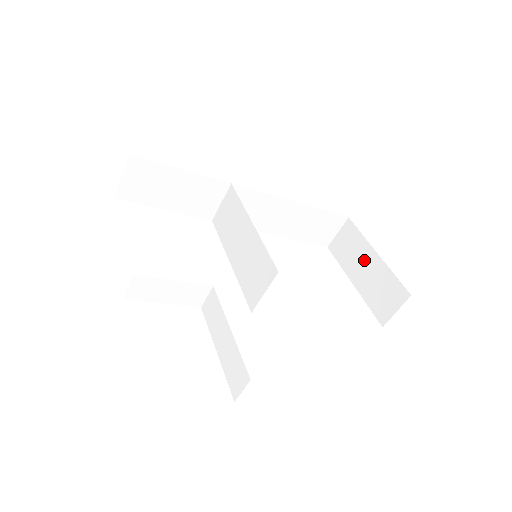
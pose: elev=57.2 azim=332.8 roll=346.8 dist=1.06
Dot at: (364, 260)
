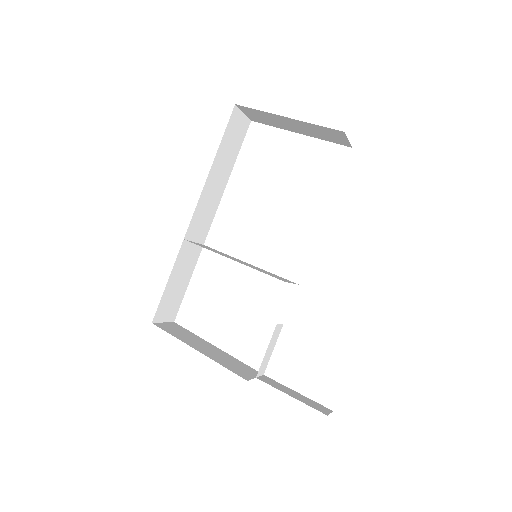
Dot at: (286, 123)
